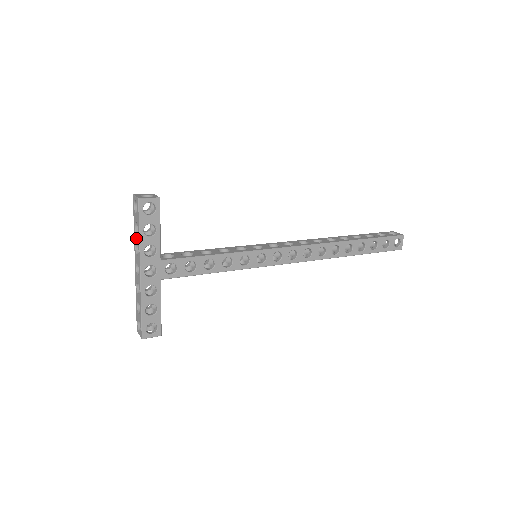
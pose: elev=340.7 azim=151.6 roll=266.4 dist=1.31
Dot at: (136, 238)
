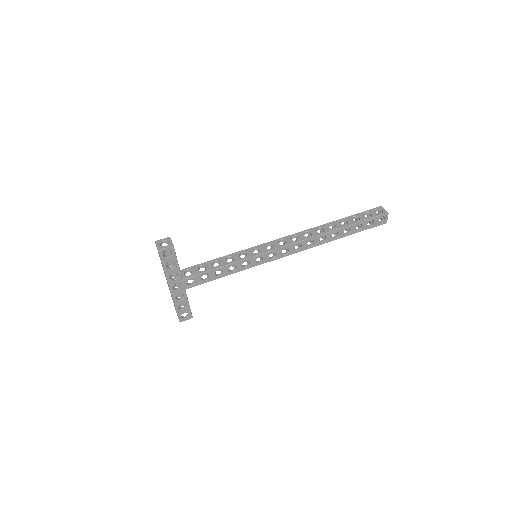
Dot at: occluded
